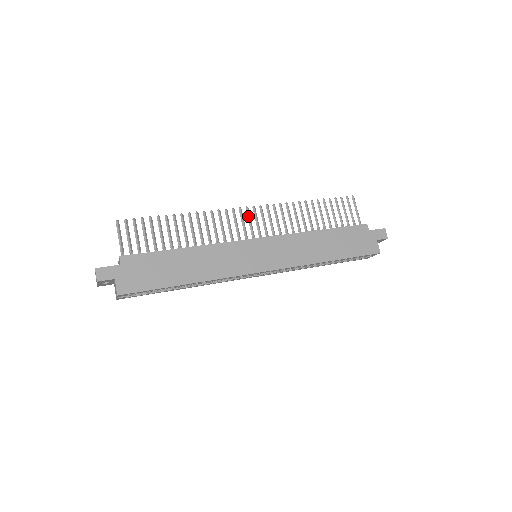
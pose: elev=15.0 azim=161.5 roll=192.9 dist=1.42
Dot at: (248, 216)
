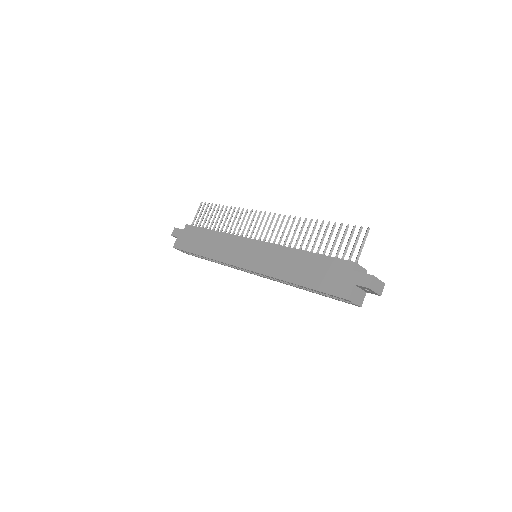
Dot at: (266, 220)
